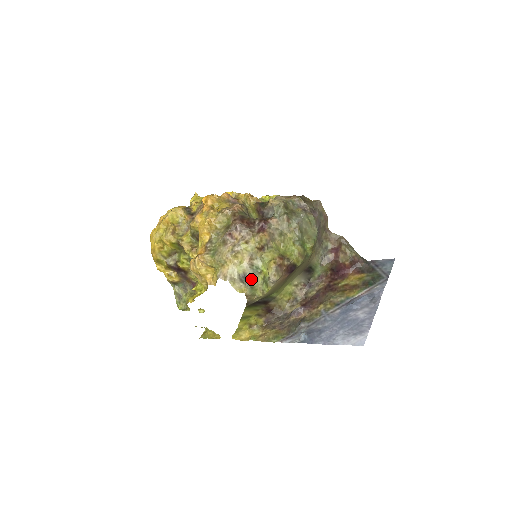
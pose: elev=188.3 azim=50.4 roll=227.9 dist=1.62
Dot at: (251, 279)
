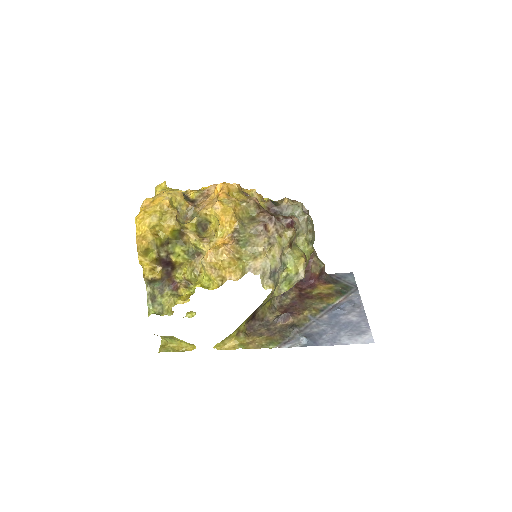
Dot at: (278, 275)
